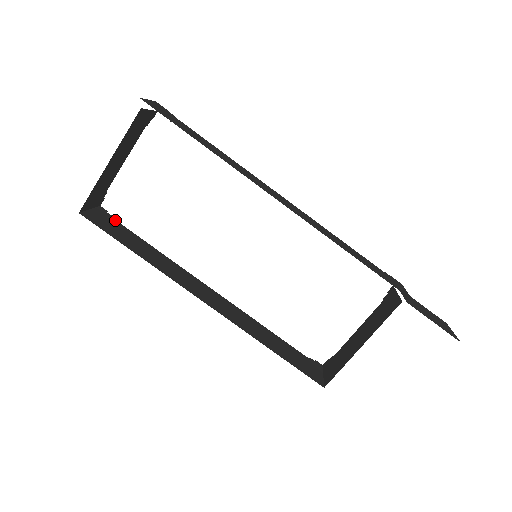
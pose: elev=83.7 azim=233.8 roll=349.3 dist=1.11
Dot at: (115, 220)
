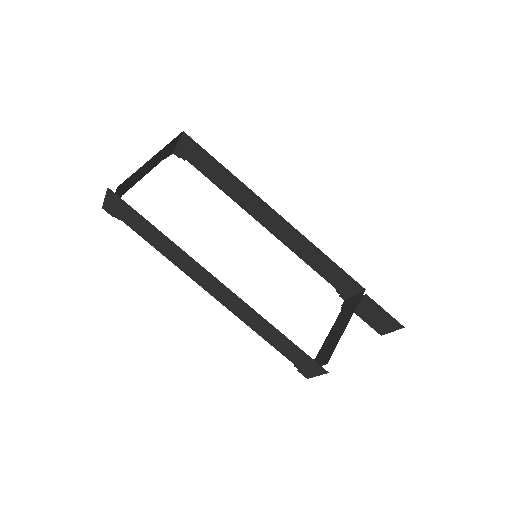
Dot at: occluded
